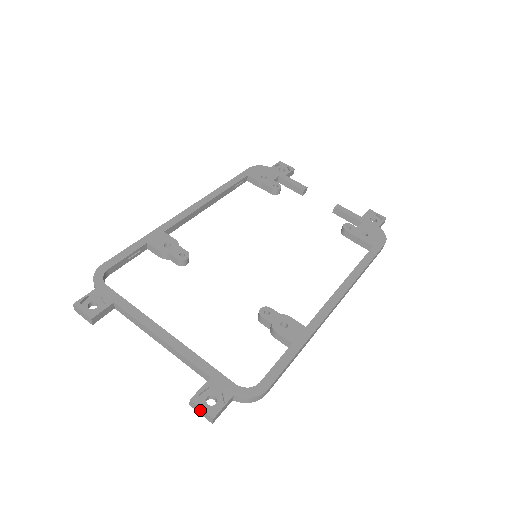
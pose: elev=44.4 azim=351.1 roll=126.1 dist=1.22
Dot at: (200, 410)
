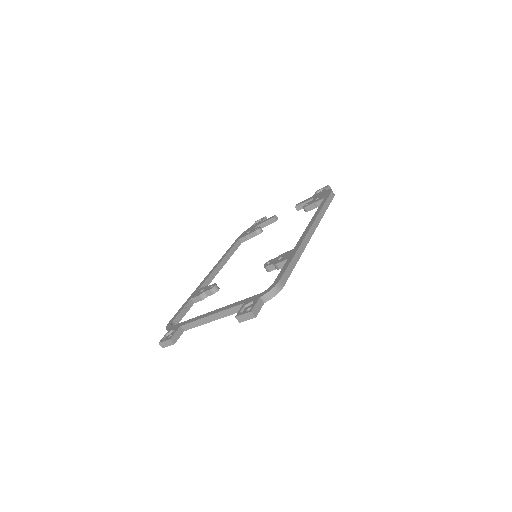
Dot at: (244, 317)
